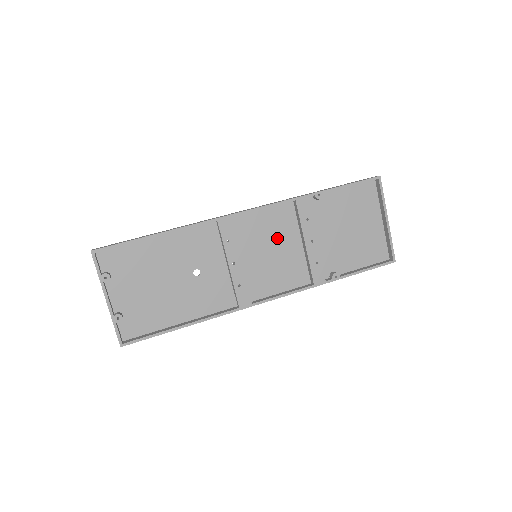
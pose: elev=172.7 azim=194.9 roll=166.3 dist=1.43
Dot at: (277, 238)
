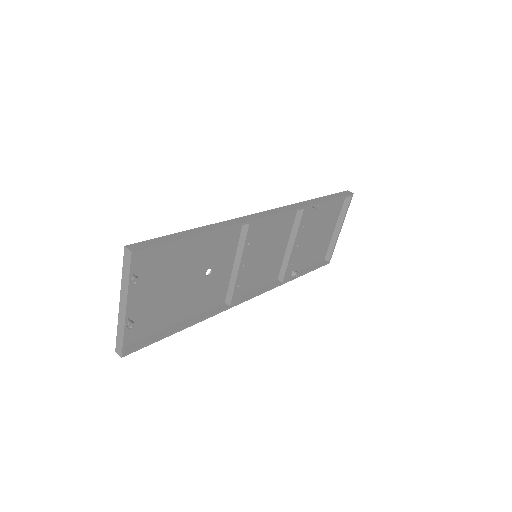
Dot at: (275, 239)
